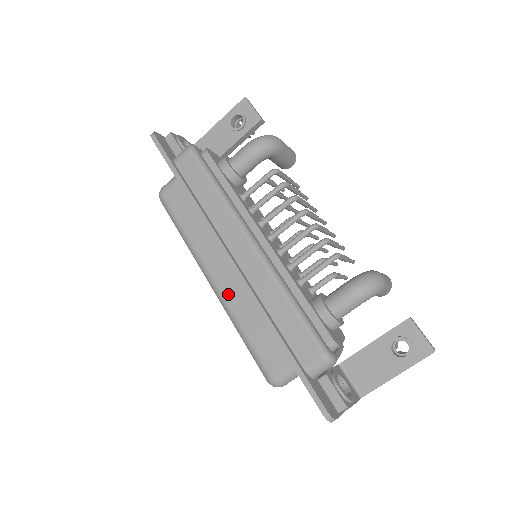
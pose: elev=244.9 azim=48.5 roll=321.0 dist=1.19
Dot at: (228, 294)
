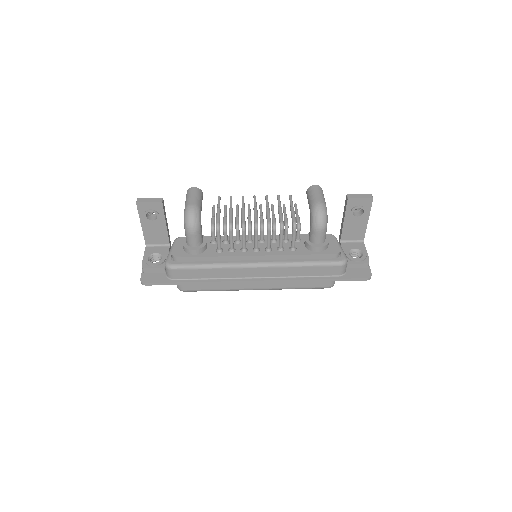
Dot at: (272, 286)
